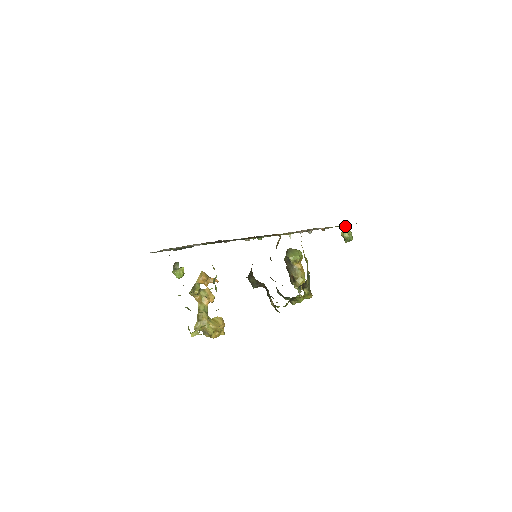
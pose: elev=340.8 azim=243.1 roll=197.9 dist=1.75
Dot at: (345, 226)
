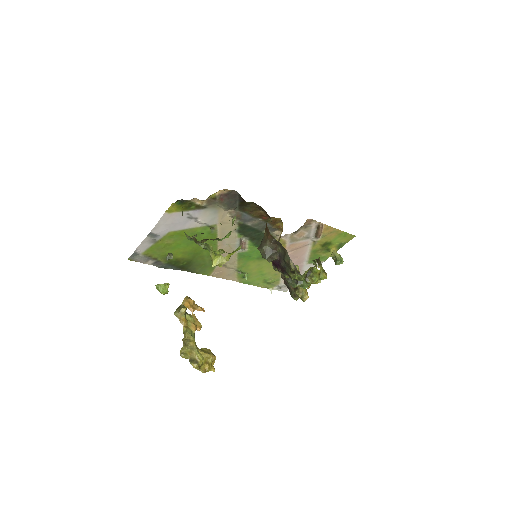
Dot at: (334, 250)
